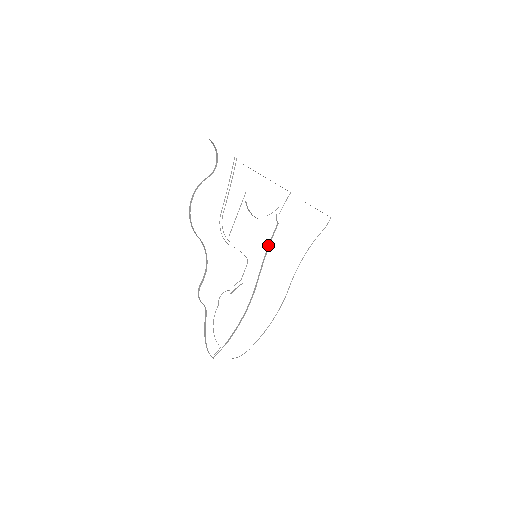
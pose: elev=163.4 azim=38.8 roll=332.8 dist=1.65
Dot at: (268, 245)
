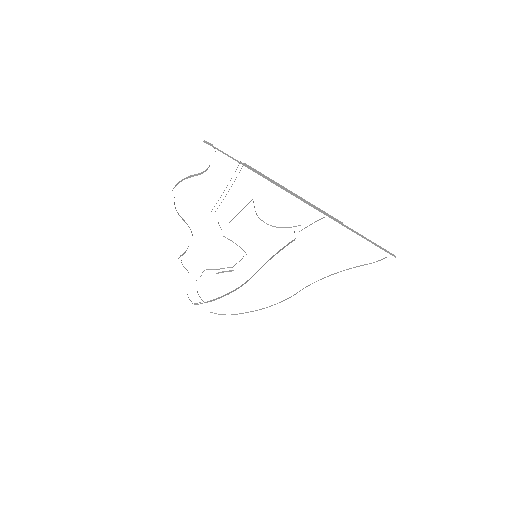
Dot at: (277, 252)
